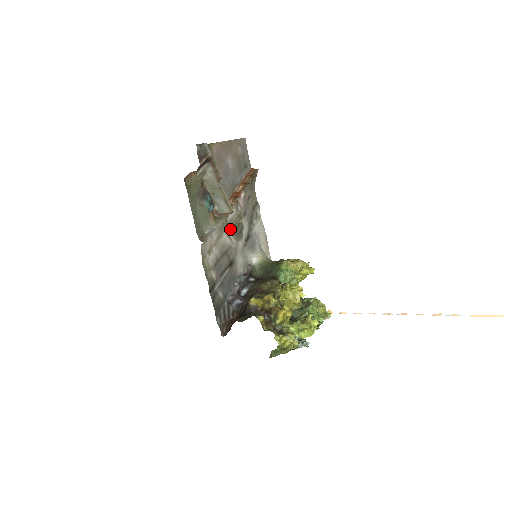
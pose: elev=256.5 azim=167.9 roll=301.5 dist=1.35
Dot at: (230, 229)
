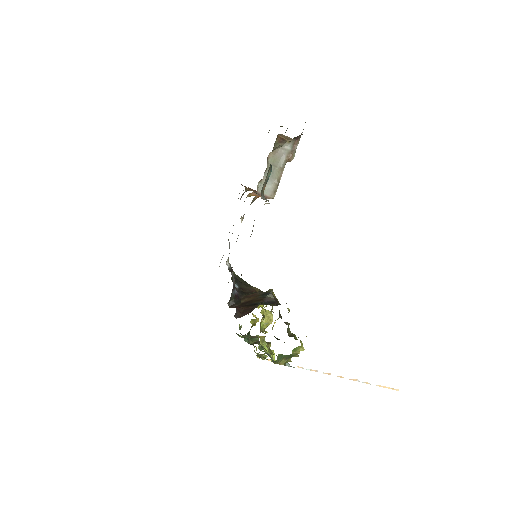
Dot at: (243, 216)
